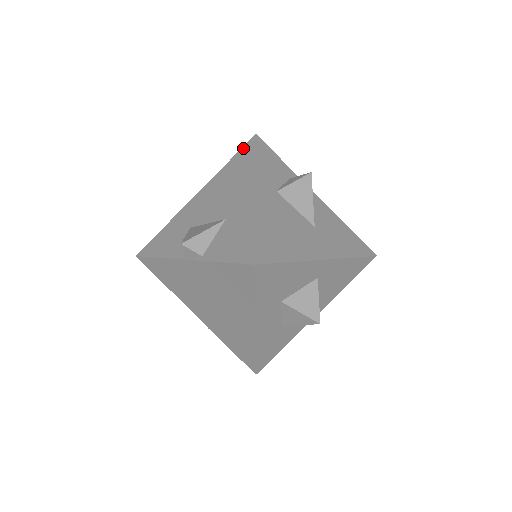
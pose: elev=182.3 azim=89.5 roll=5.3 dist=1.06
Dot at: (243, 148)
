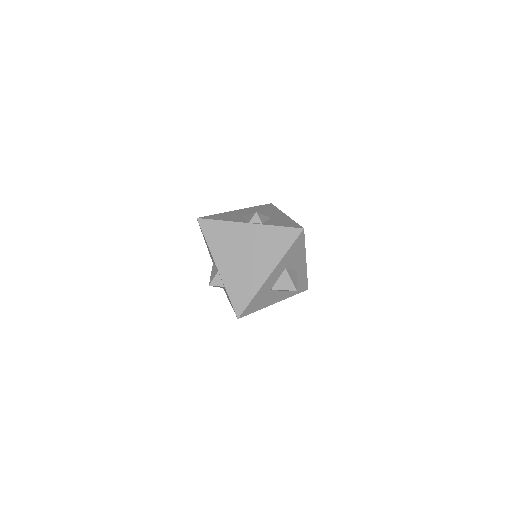
Dot at: (265, 205)
